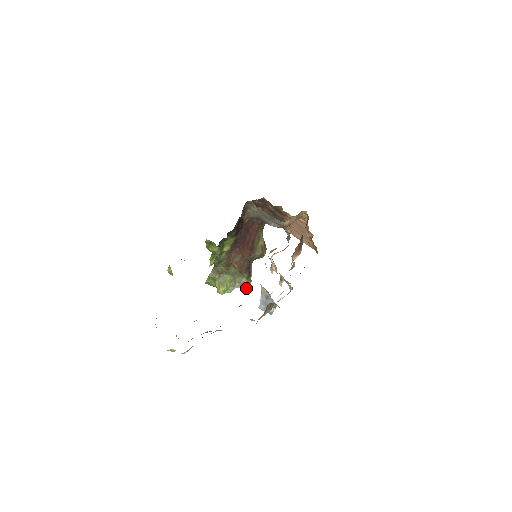
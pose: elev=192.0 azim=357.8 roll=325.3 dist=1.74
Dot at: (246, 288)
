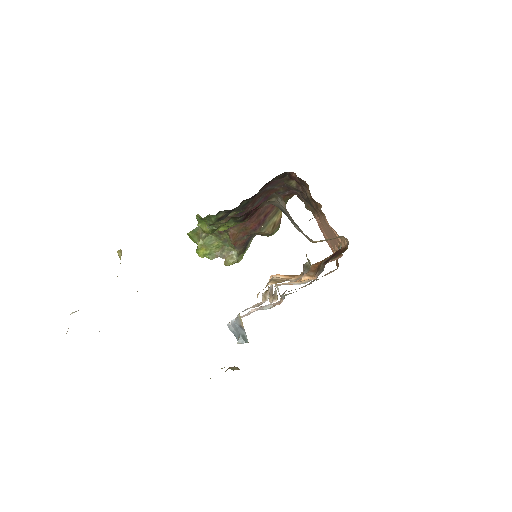
Dot at: (232, 264)
